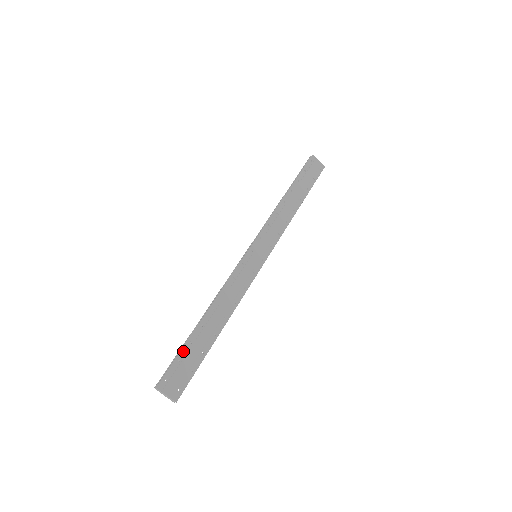
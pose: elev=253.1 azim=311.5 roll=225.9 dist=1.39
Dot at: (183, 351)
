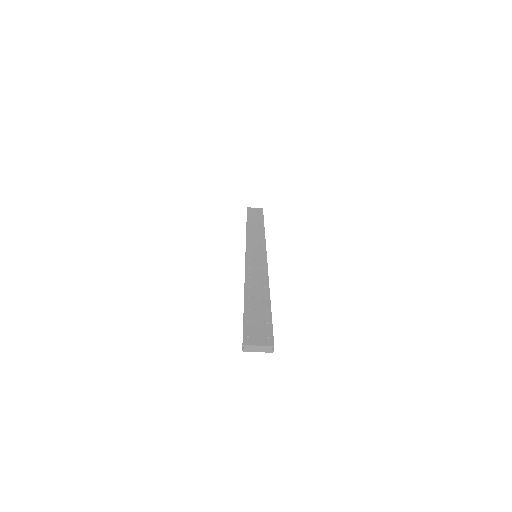
Dot at: (246, 316)
